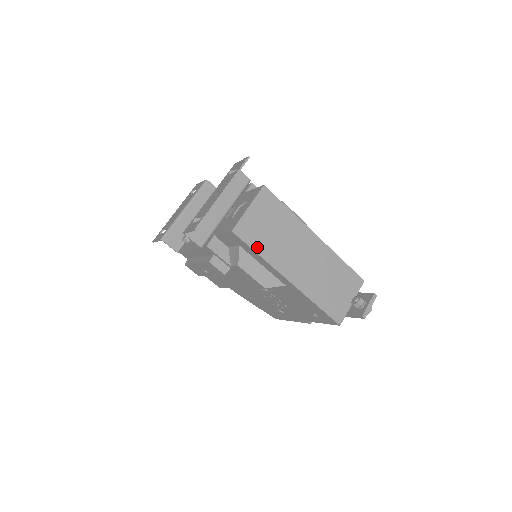
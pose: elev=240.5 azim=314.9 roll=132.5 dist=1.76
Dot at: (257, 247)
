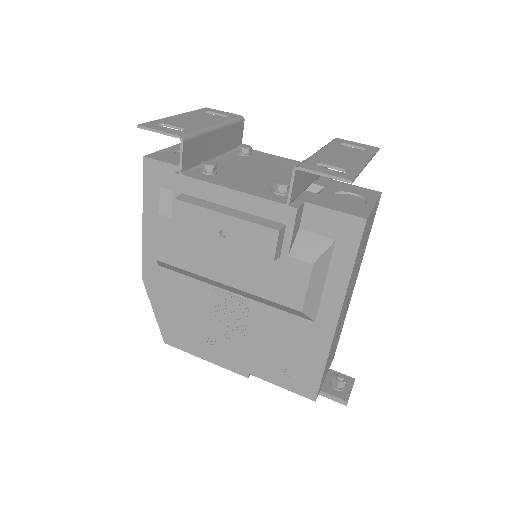
Dot at: (356, 258)
